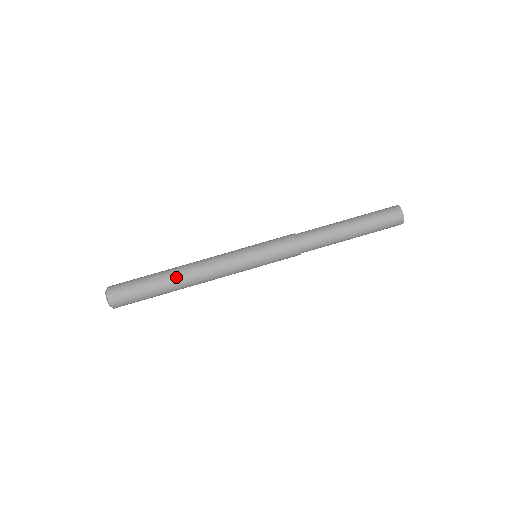
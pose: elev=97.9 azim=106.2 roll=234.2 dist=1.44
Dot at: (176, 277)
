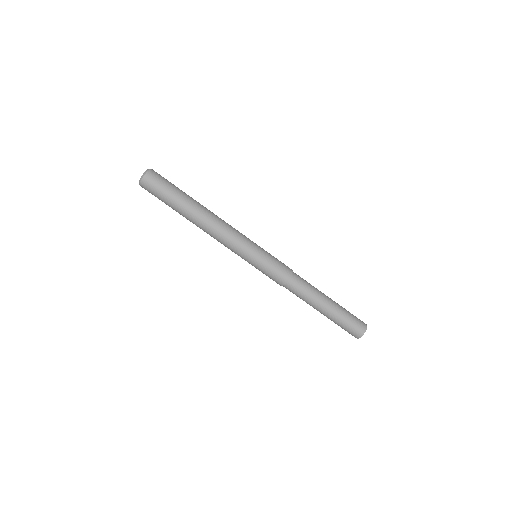
Dot at: (199, 211)
